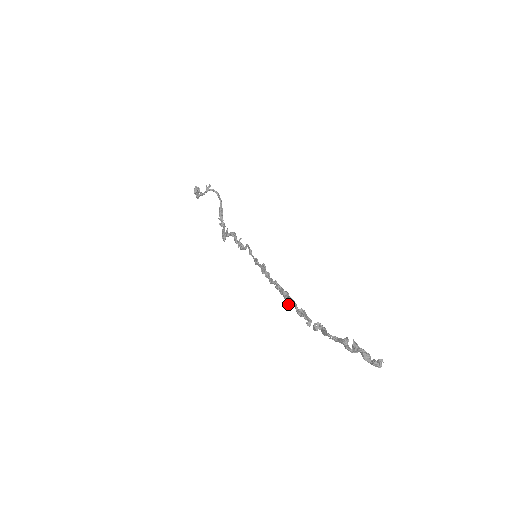
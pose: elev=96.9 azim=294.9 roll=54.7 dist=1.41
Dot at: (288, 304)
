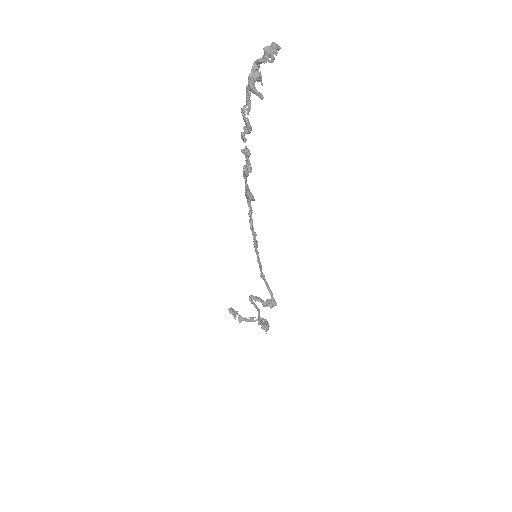
Dot at: (246, 191)
